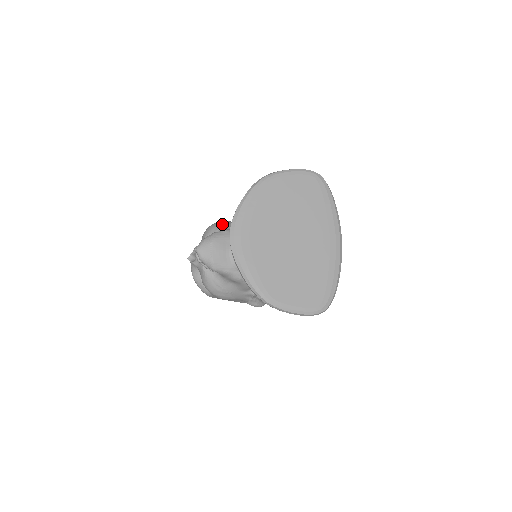
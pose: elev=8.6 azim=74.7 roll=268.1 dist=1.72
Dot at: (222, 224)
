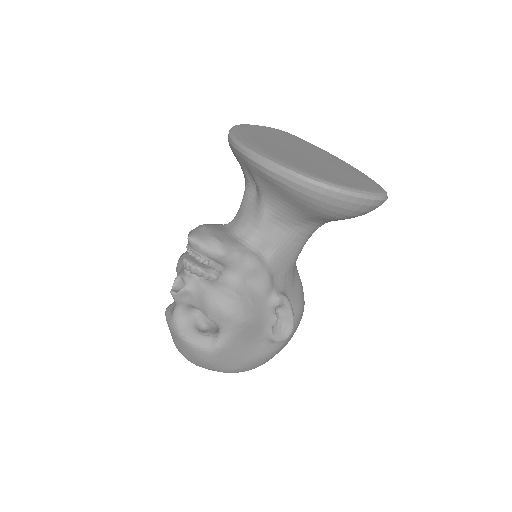
Dot at: occluded
